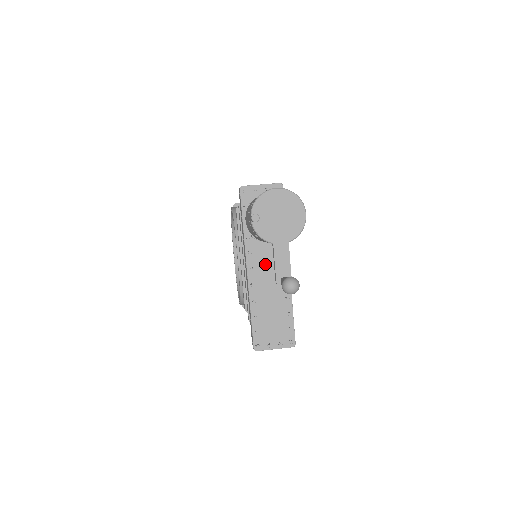
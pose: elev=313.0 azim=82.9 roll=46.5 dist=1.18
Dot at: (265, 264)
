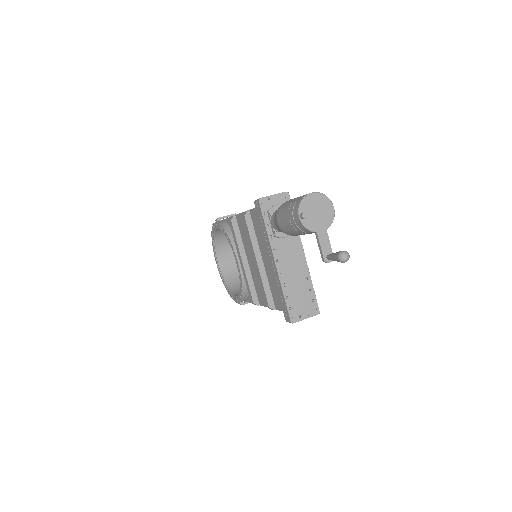
Dot at: (287, 255)
